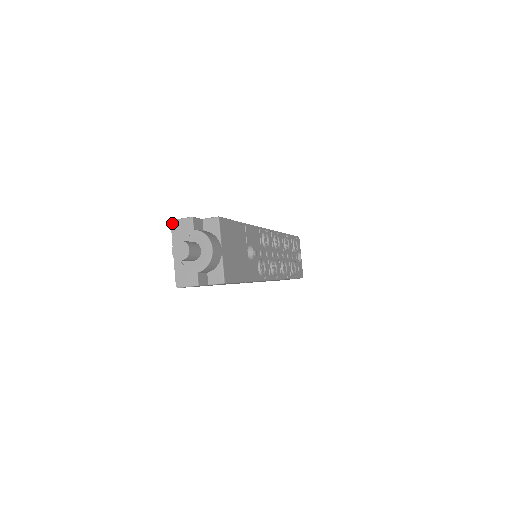
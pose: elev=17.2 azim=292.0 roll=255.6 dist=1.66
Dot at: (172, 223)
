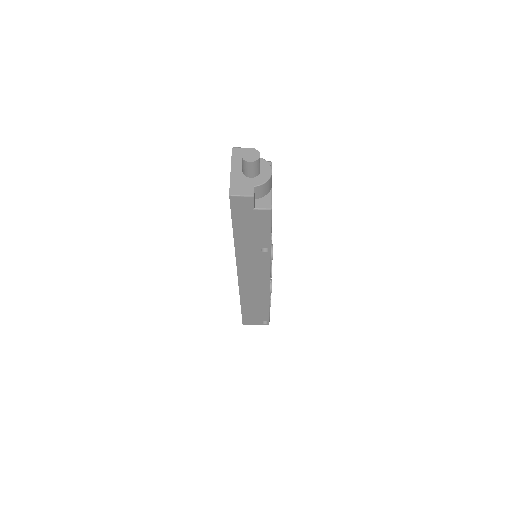
Dot at: (233, 149)
